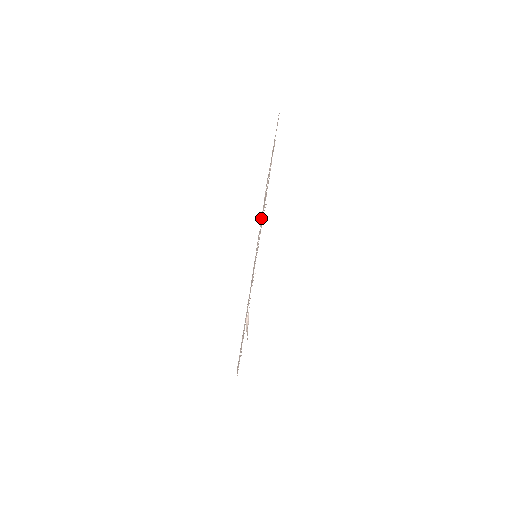
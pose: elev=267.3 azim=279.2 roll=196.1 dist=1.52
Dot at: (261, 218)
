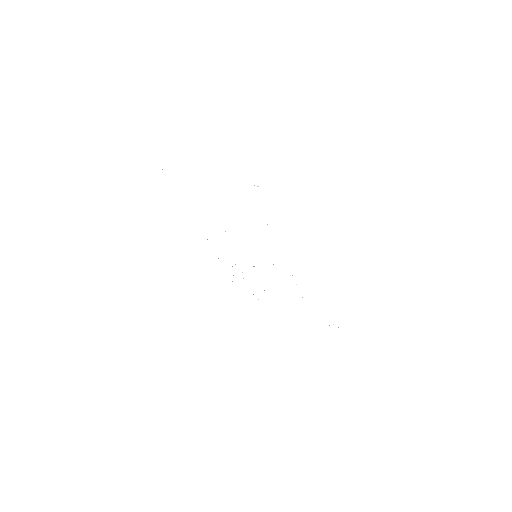
Dot at: occluded
